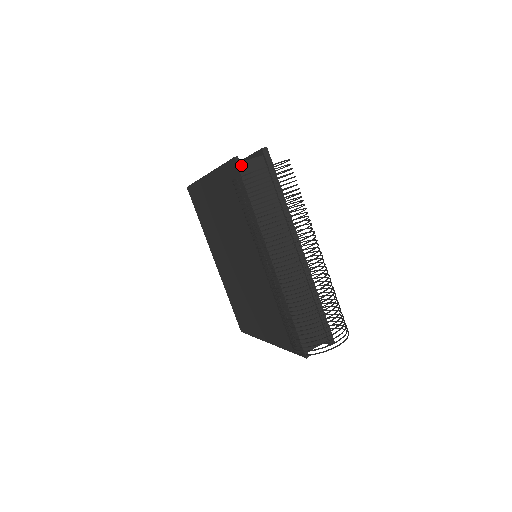
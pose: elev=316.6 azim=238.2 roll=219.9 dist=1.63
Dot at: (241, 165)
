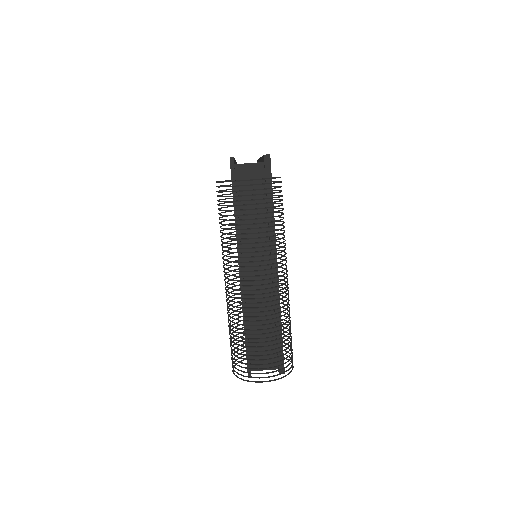
Dot at: (236, 167)
